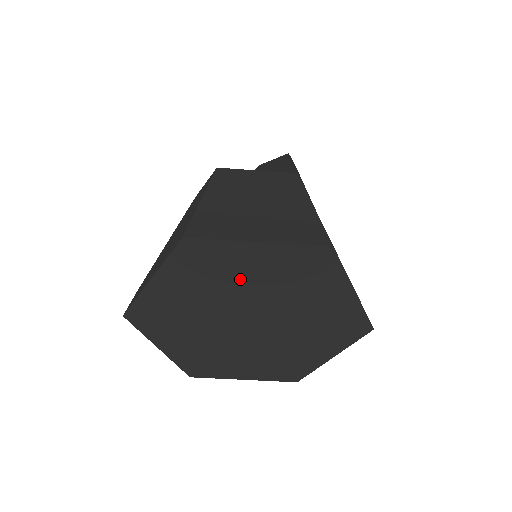
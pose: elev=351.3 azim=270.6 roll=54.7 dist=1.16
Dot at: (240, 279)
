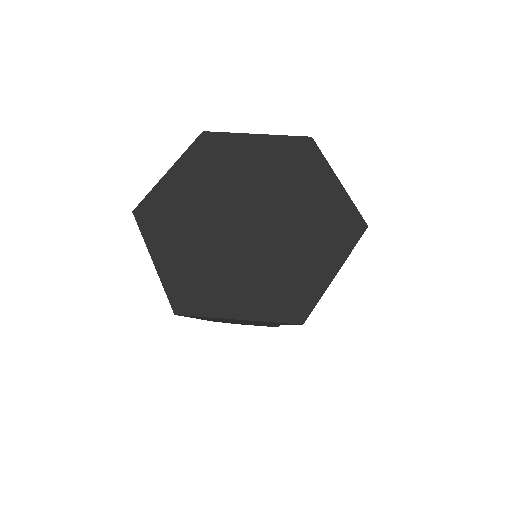
Dot at: (242, 168)
